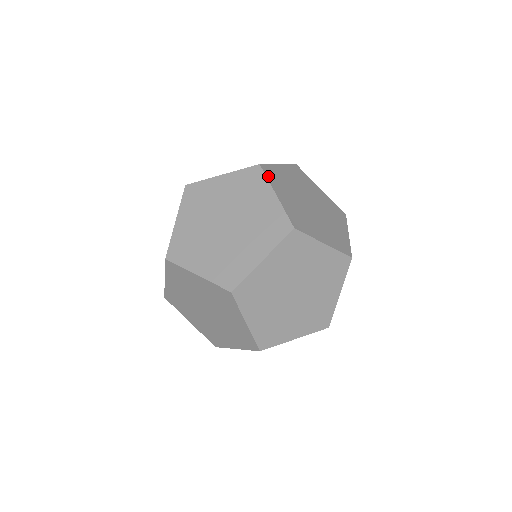
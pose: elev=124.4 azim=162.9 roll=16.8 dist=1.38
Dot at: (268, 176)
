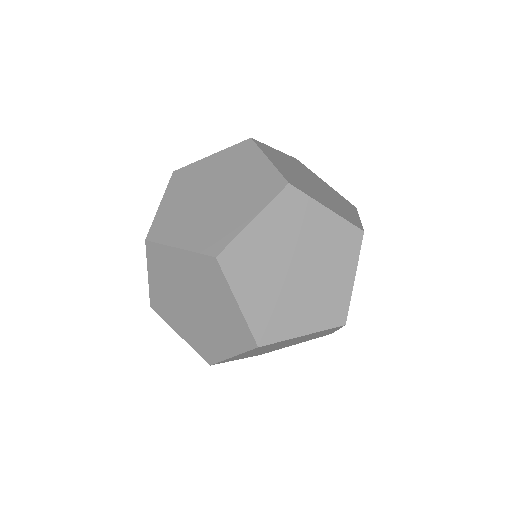
Dot at: (303, 191)
